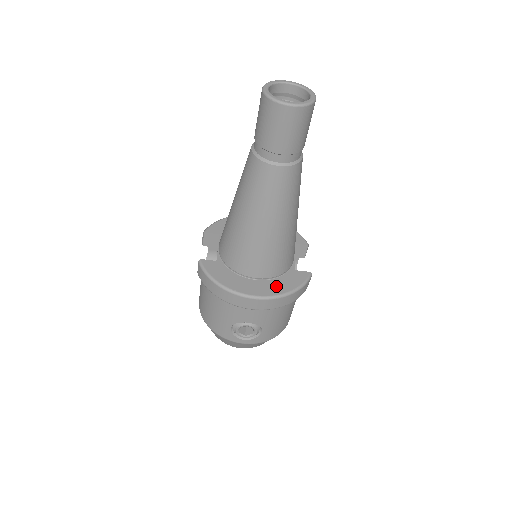
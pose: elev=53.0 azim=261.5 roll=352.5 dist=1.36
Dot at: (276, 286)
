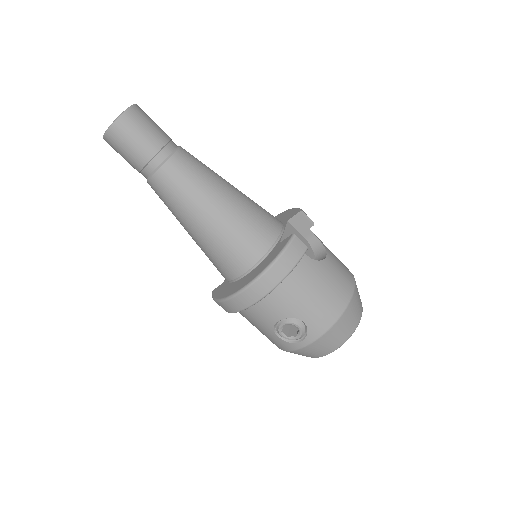
Dot at: (259, 269)
